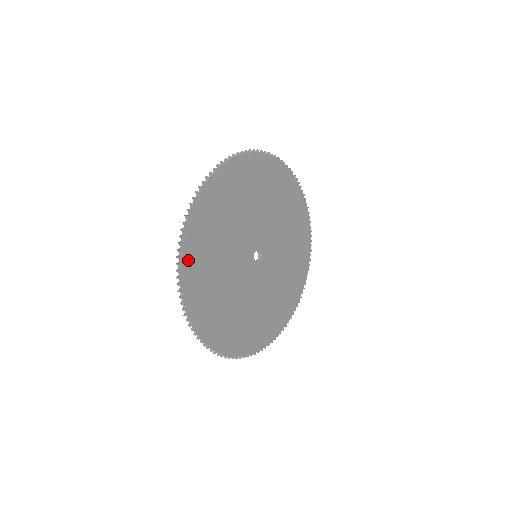
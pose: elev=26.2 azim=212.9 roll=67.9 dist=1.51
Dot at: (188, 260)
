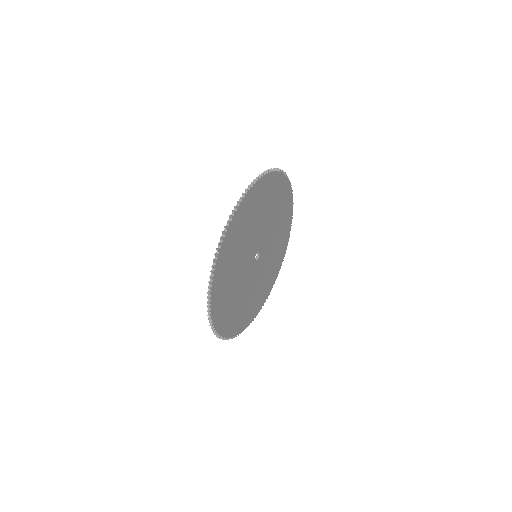
Dot at: (238, 215)
